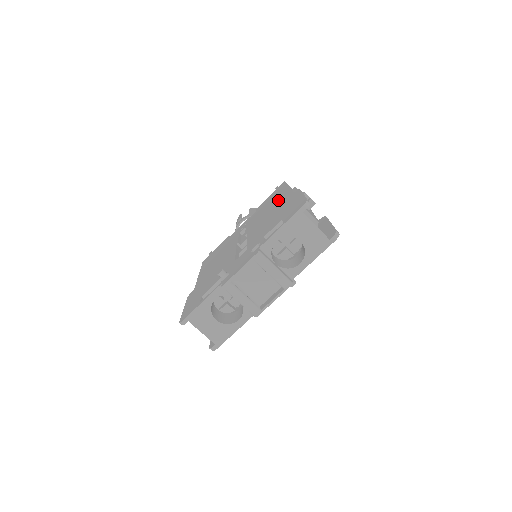
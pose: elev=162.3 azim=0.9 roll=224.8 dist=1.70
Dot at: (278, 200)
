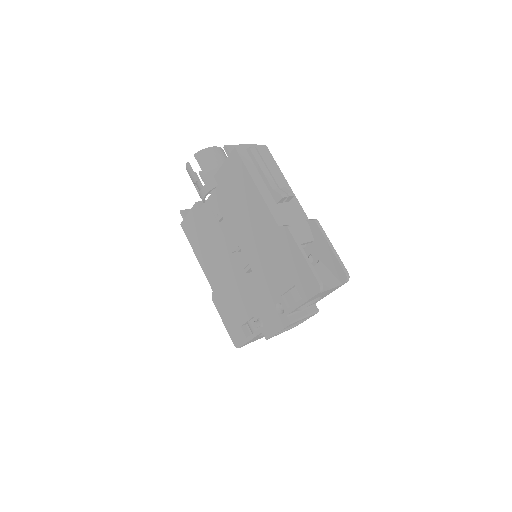
Dot at: (256, 211)
